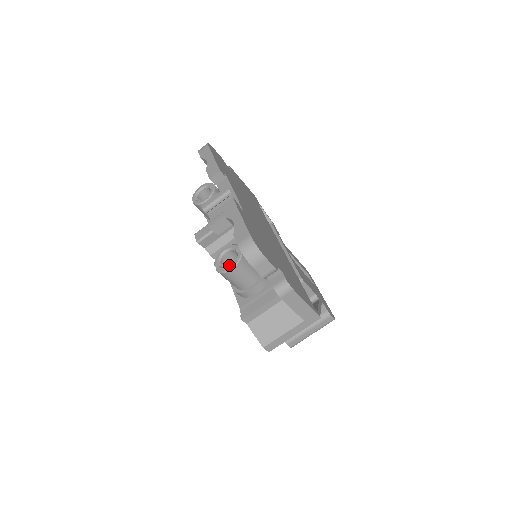
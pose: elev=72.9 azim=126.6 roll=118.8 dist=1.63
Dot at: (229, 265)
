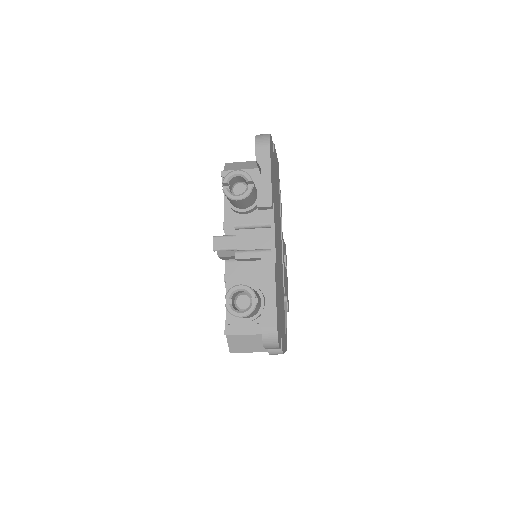
Dot at: (236, 294)
